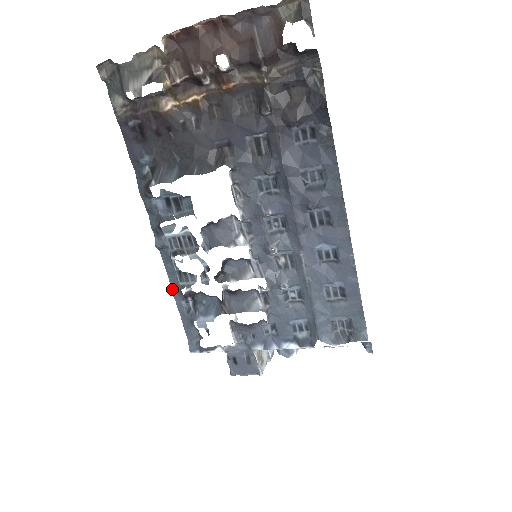
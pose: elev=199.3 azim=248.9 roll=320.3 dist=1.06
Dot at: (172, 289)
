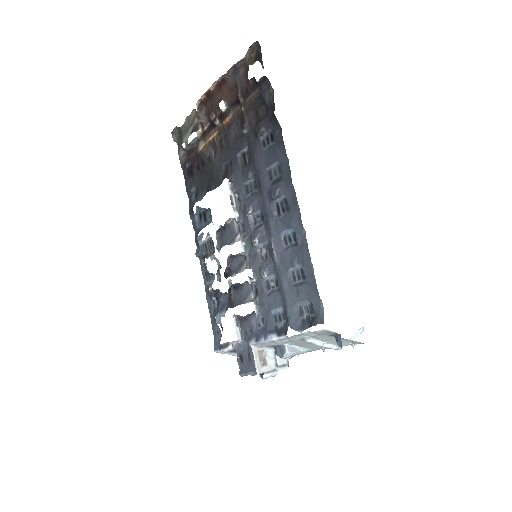
Dot at: (206, 292)
